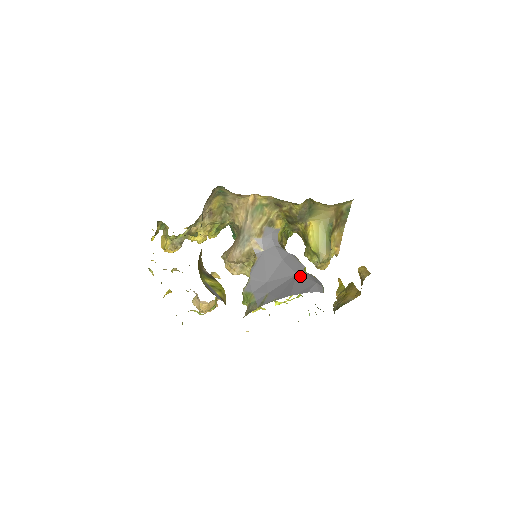
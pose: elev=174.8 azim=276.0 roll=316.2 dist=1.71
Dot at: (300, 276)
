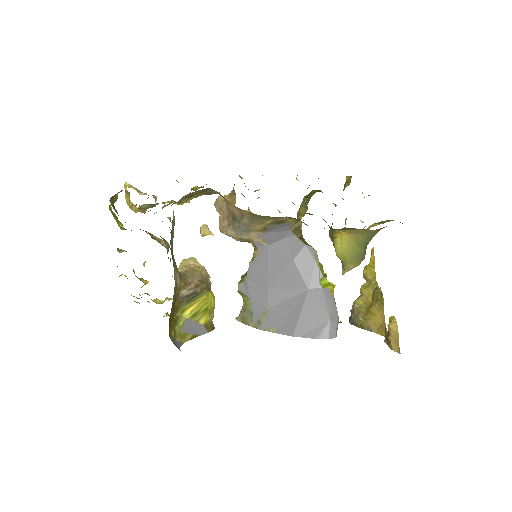
Dot at: (312, 297)
